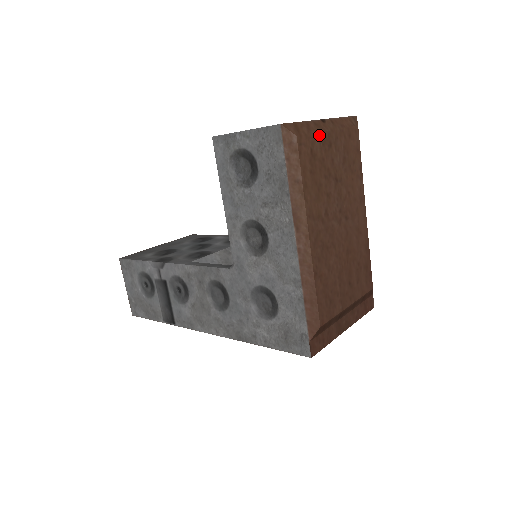
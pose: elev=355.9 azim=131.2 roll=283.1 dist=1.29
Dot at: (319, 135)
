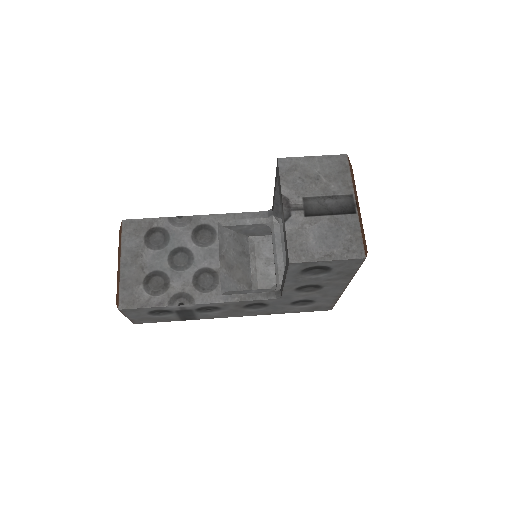
Dot at: (362, 224)
